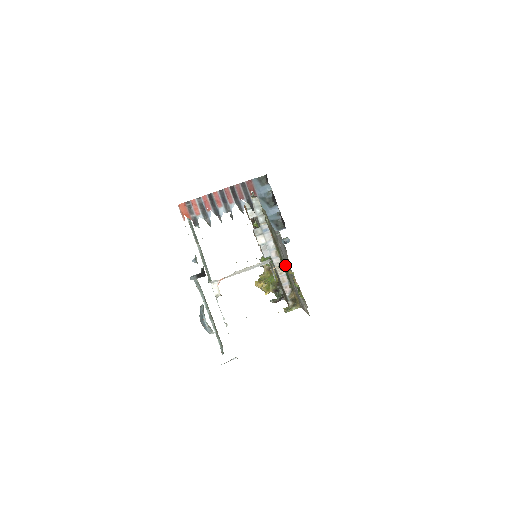
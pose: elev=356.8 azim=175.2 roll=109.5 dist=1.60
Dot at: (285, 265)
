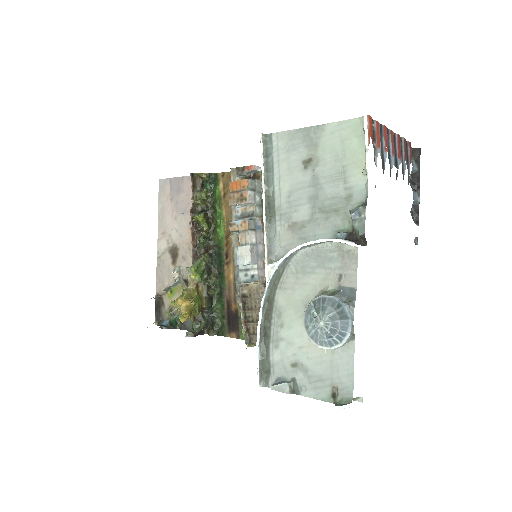
Dot at: occluded
